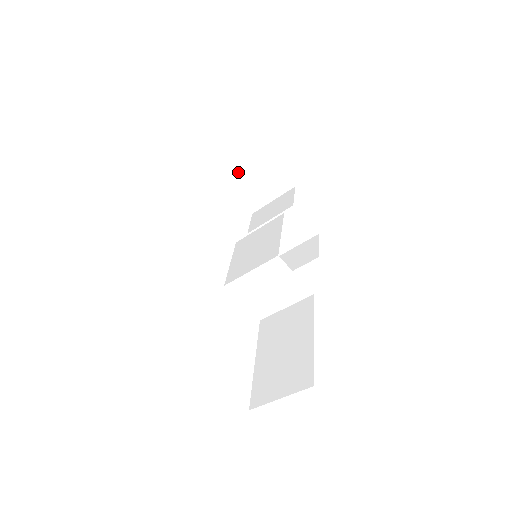
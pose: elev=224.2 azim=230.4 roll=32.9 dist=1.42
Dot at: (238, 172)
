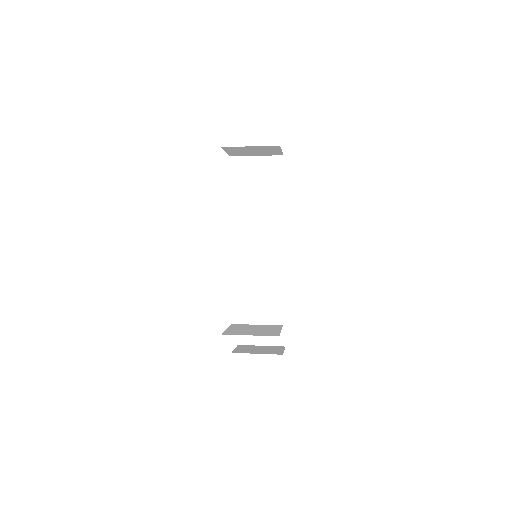
Dot at: (240, 147)
